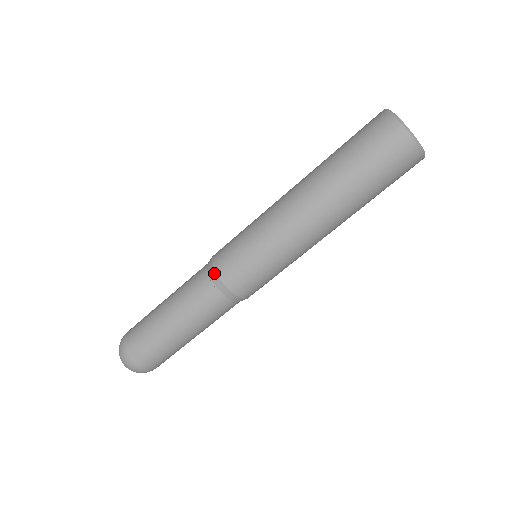
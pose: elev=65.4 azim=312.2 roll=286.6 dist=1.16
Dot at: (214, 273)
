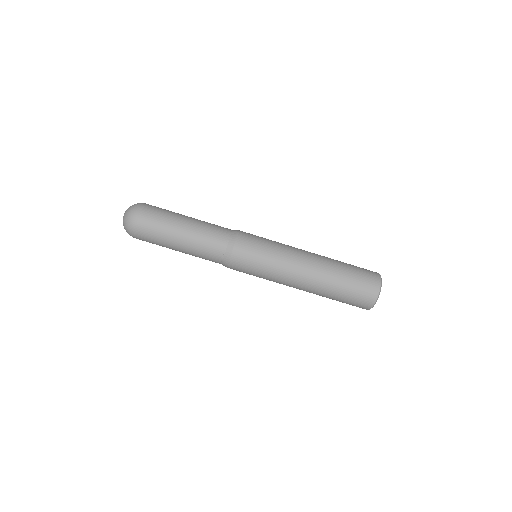
Dot at: (236, 233)
